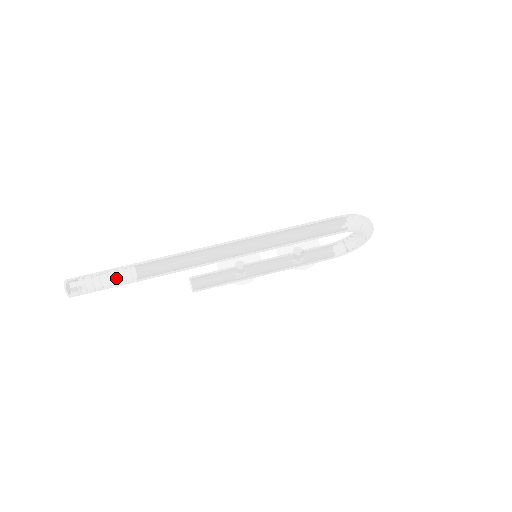
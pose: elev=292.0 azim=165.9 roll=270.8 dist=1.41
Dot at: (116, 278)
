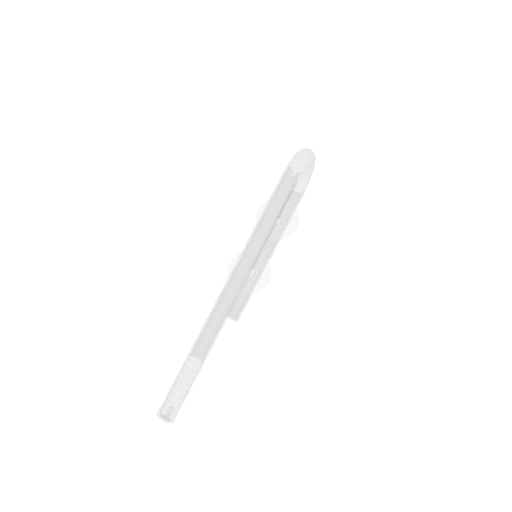
Dot at: (189, 377)
